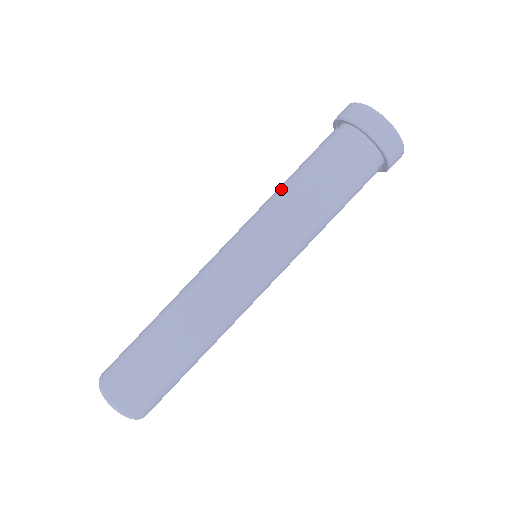
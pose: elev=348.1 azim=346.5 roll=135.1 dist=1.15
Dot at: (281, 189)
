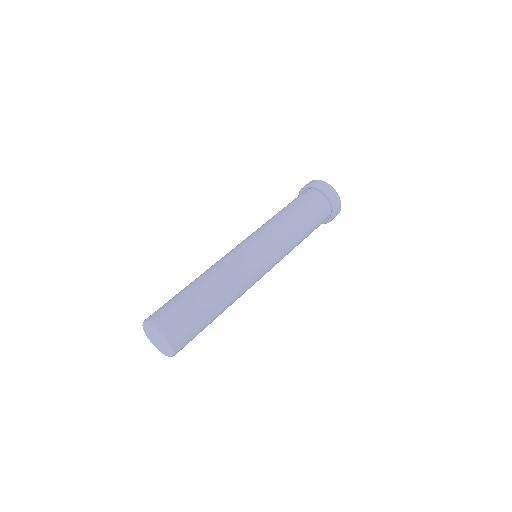
Dot at: occluded
